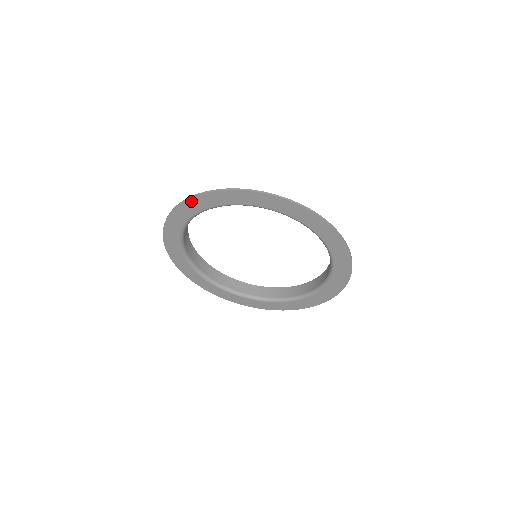
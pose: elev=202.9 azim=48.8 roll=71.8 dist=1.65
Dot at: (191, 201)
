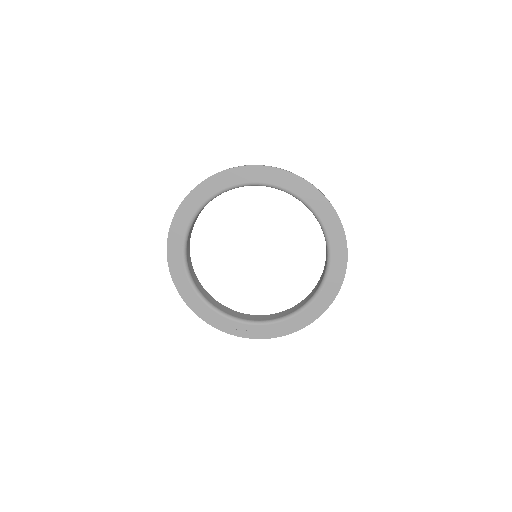
Dot at: (255, 169)
